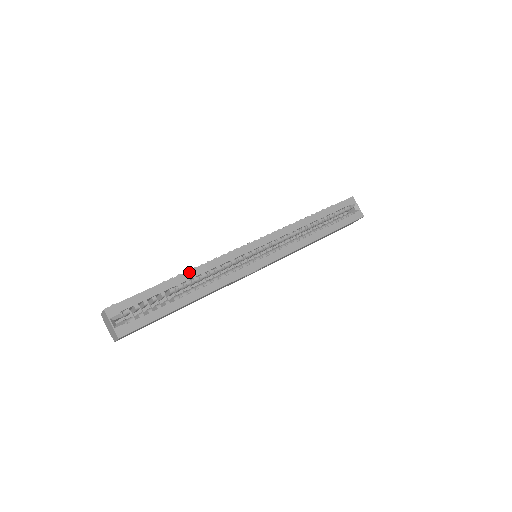
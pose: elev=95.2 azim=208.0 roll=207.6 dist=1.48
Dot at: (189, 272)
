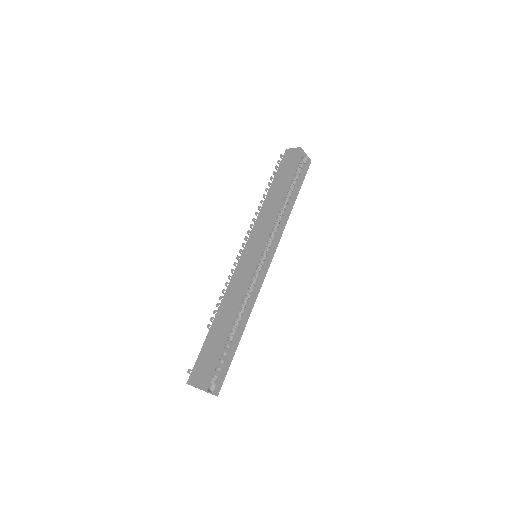
Dot at: (232, 316)
